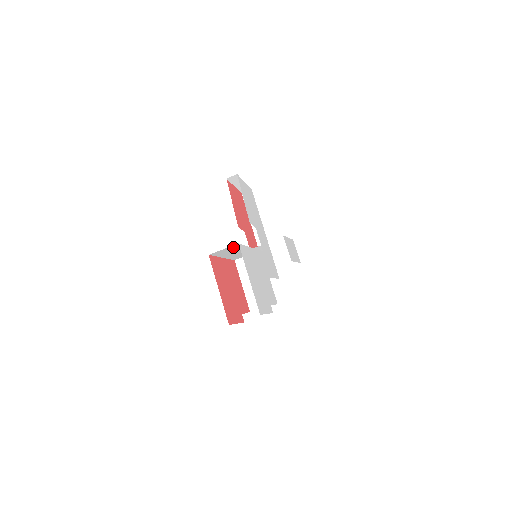
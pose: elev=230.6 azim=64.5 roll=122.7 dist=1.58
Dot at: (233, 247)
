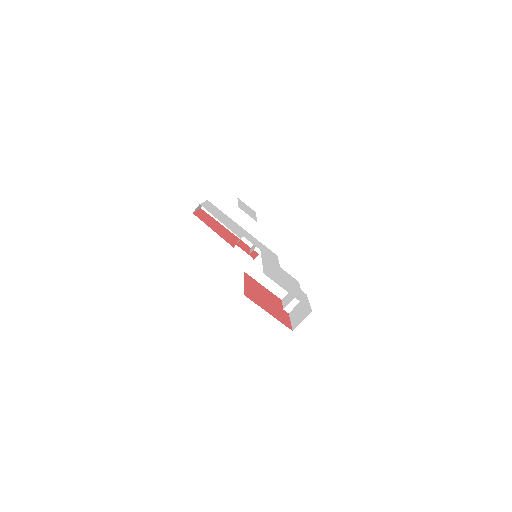
Dot at: occluded
